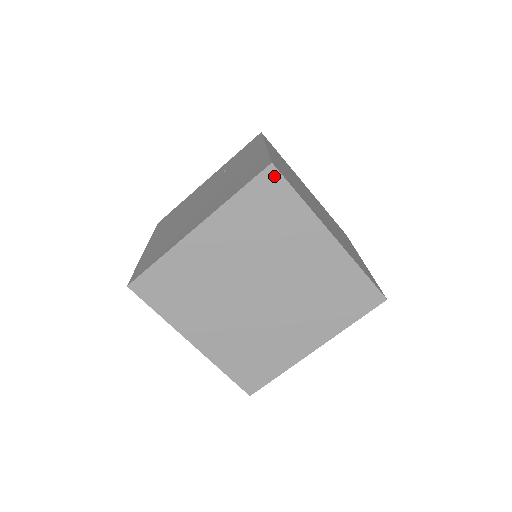
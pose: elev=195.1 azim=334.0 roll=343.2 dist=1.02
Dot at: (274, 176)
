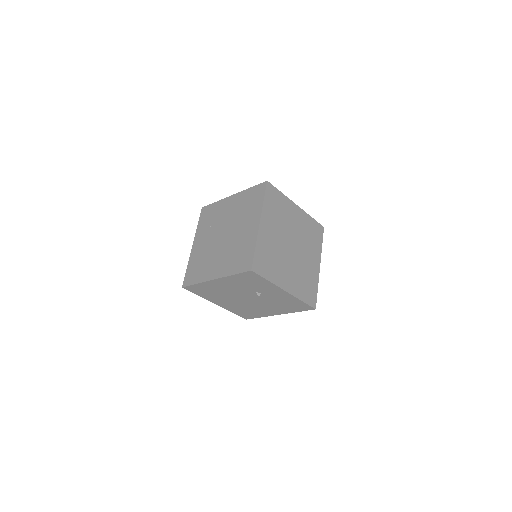
Dot at: (270, 186)
